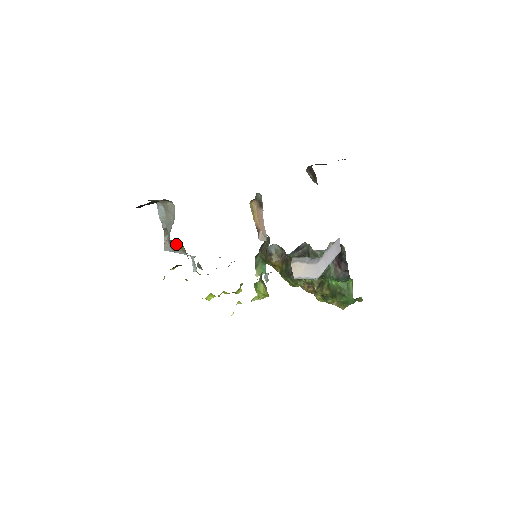
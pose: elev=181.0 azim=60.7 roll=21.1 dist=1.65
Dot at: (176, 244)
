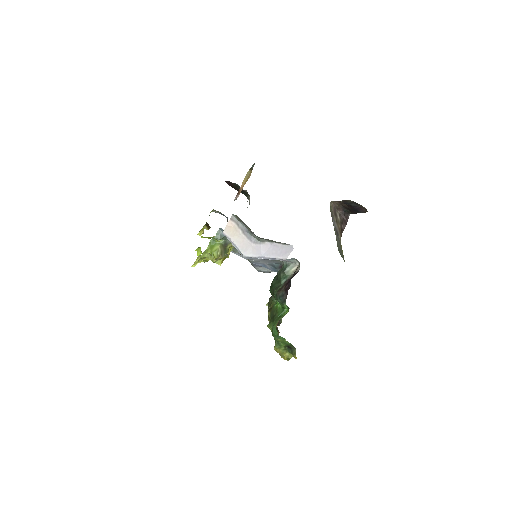
Dot at: occluded
